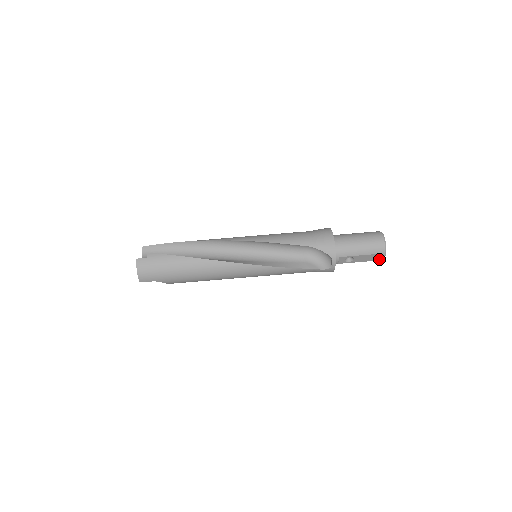
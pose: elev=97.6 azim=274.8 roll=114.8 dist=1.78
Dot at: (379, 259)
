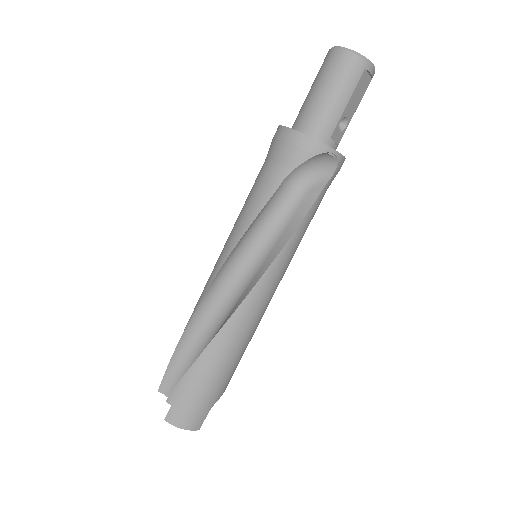
Dot at: (371, 77)
